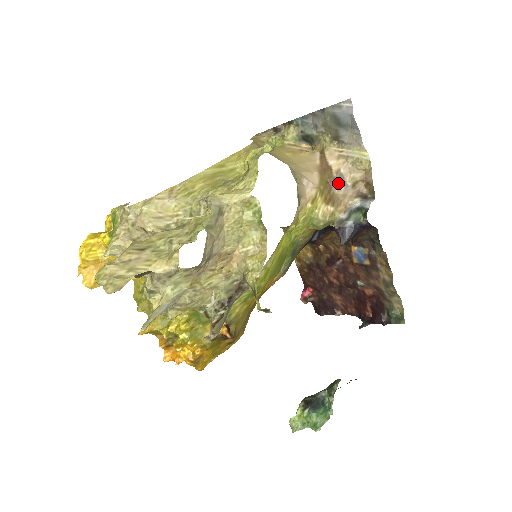
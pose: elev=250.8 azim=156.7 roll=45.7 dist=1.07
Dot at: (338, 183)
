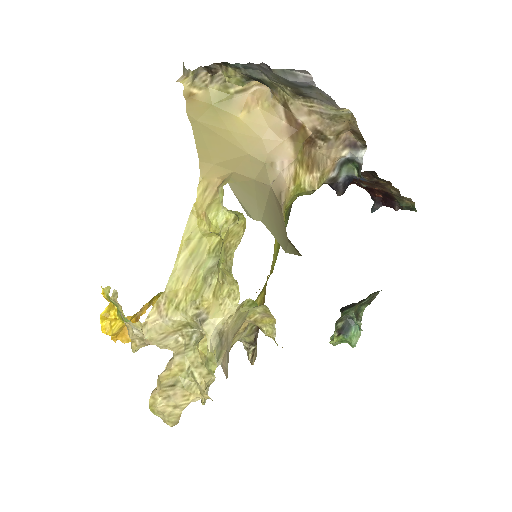
Dot at: (317, 141)
